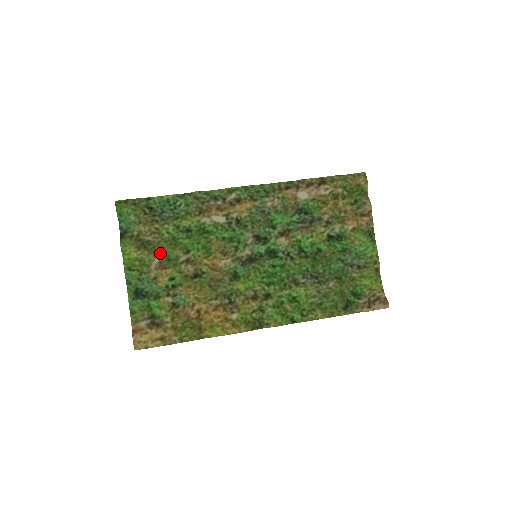
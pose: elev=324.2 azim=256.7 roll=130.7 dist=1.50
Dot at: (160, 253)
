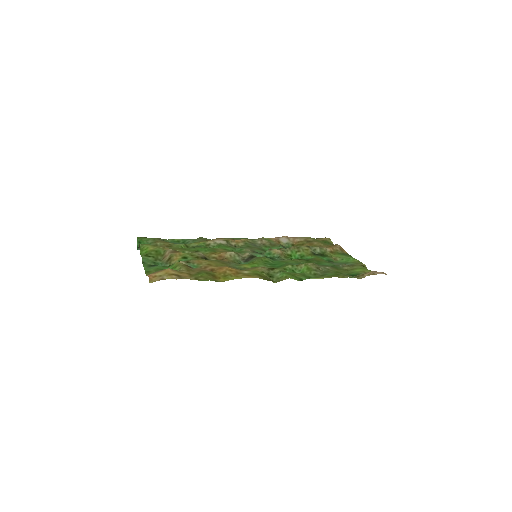
Dot at: (173, 249)
